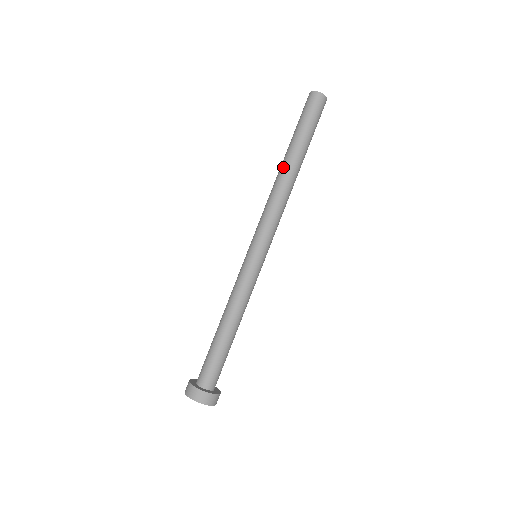
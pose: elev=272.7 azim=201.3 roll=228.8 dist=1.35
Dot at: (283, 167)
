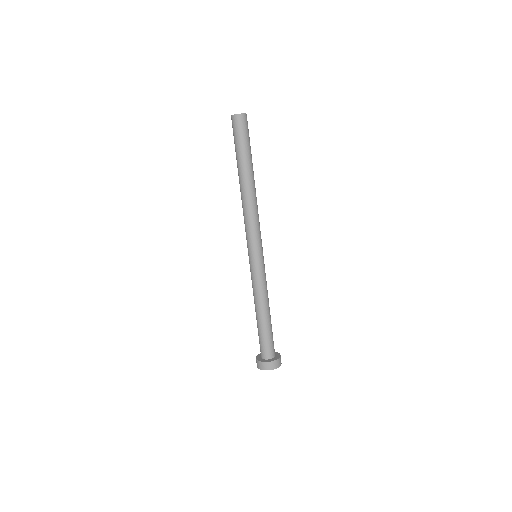
Dot at: occluded
